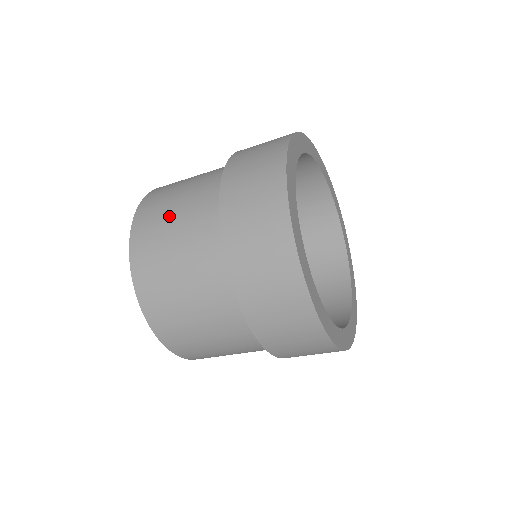
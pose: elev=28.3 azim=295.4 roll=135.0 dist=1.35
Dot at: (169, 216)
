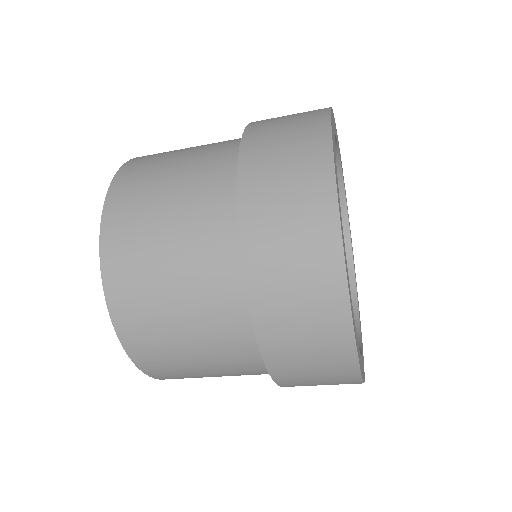
Dot at: (157, 234)
